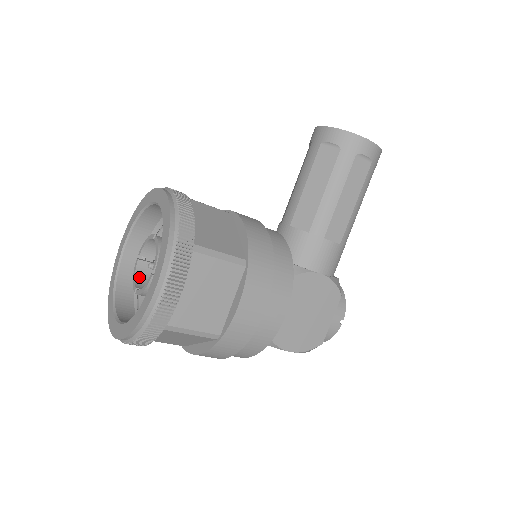
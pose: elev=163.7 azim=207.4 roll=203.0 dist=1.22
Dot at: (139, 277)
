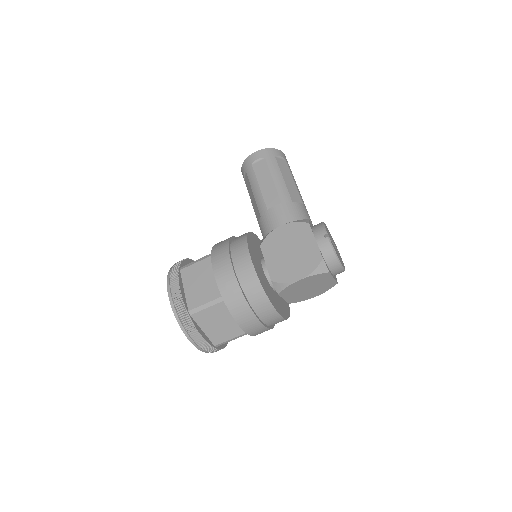
Dot at: occluded
